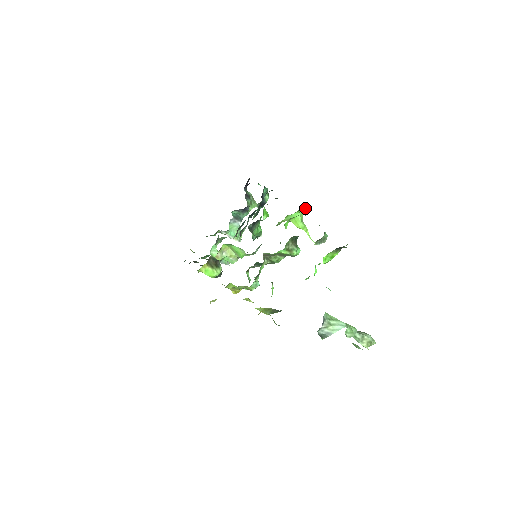
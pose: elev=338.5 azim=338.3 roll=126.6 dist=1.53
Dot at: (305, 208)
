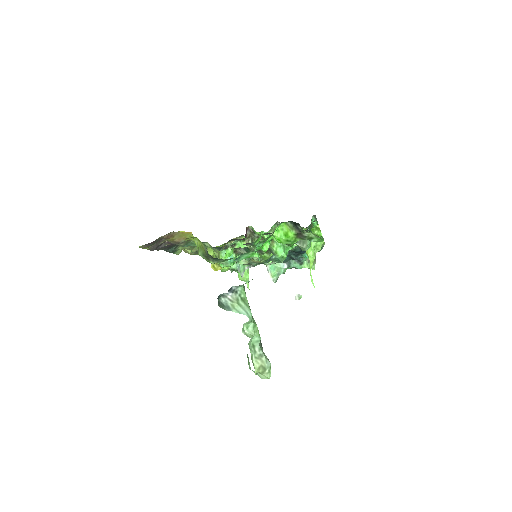
Dot at: (314, 216)
